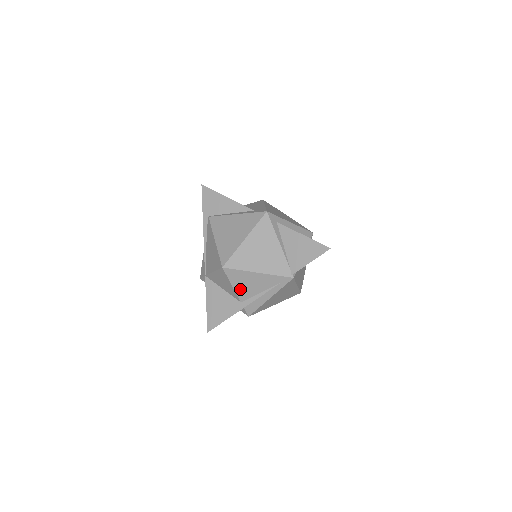
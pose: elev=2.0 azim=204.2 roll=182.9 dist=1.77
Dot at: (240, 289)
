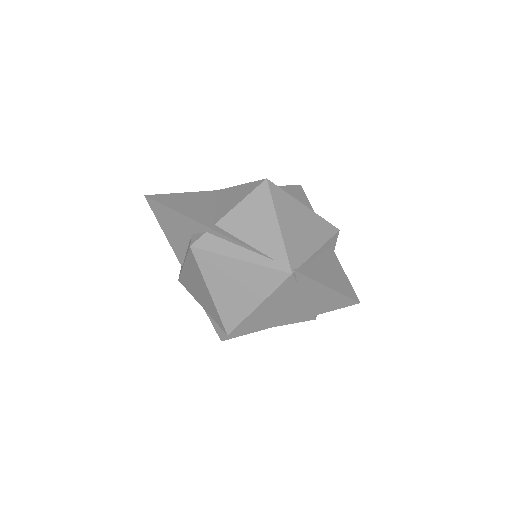
Dot at: (239, 214)
